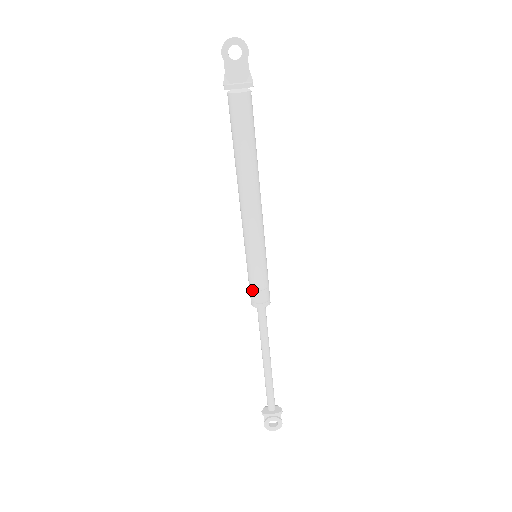
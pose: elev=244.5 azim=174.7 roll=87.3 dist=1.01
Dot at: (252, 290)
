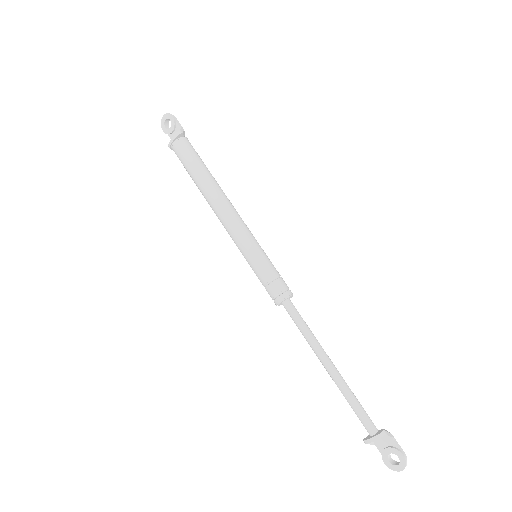
Dot at: occluded
